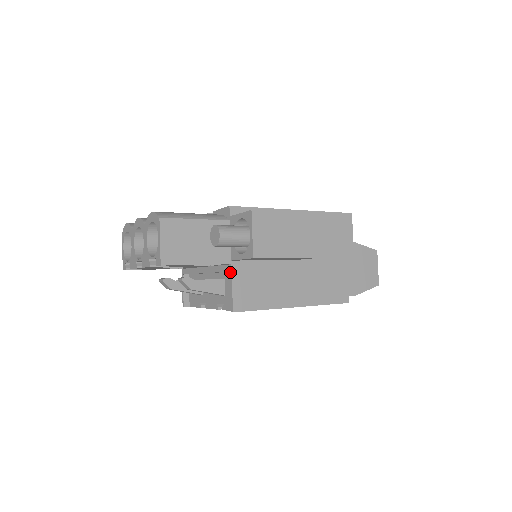
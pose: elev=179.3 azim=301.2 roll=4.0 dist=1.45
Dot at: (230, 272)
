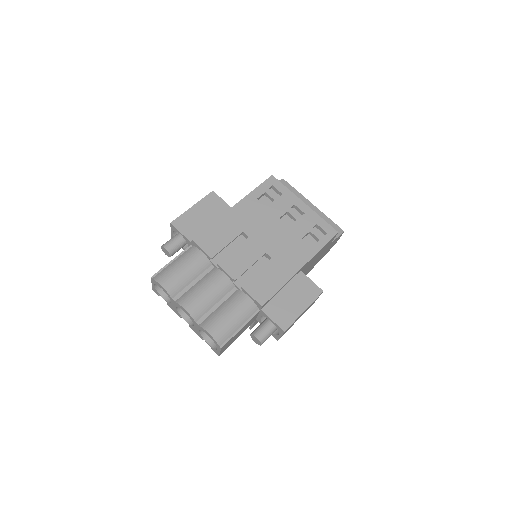
Dot at: occluded
